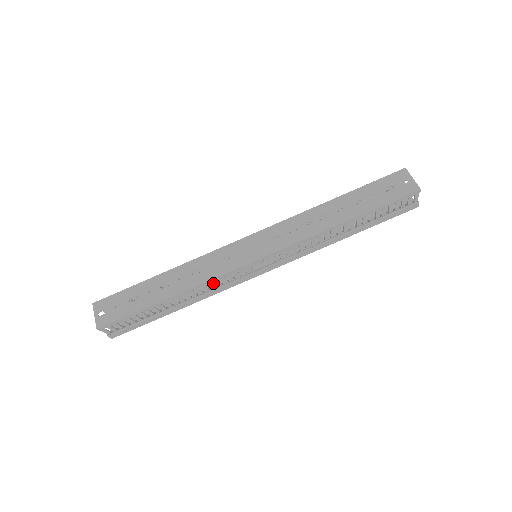
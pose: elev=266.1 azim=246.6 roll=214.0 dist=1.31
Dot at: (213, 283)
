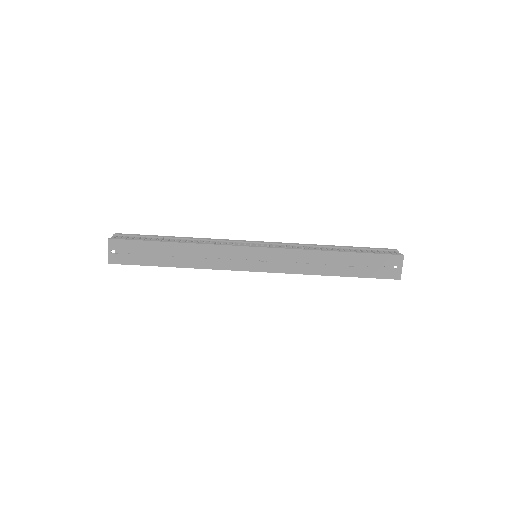
Dot at: occluded
